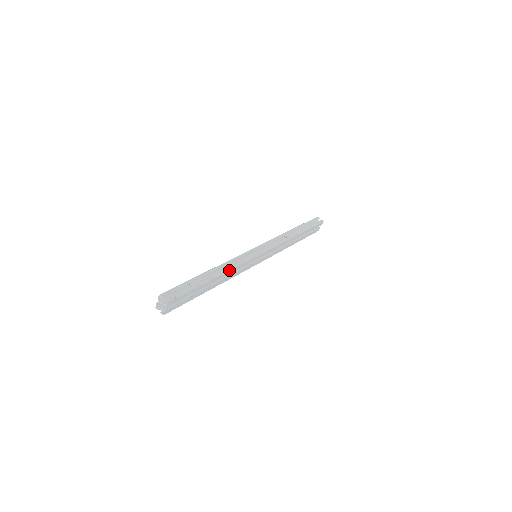
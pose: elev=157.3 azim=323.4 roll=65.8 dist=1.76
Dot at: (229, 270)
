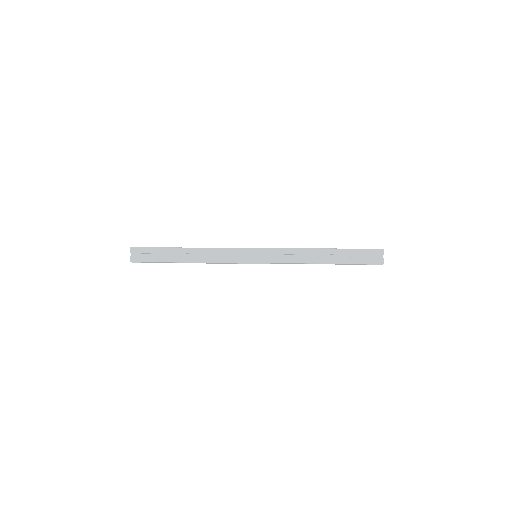
Dot at: (205, 248)
